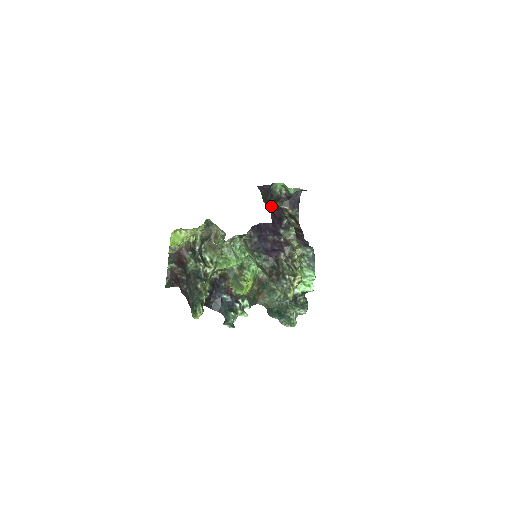
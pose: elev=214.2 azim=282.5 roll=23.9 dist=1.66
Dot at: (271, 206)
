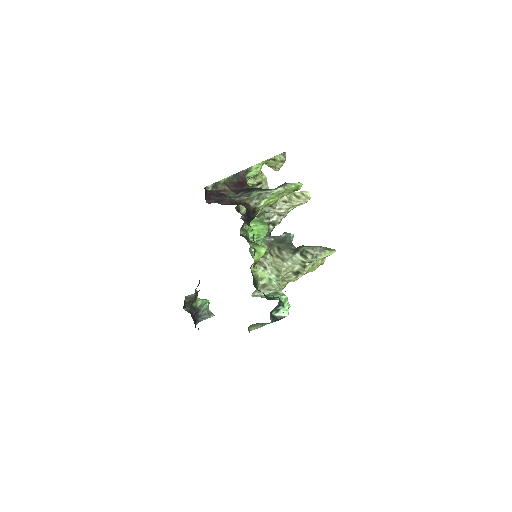
Dot at: occluded
